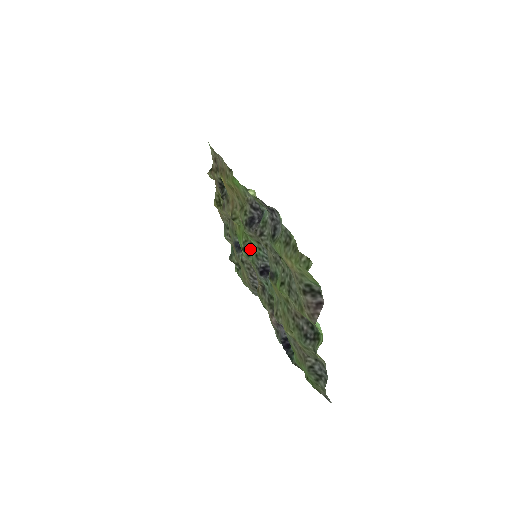
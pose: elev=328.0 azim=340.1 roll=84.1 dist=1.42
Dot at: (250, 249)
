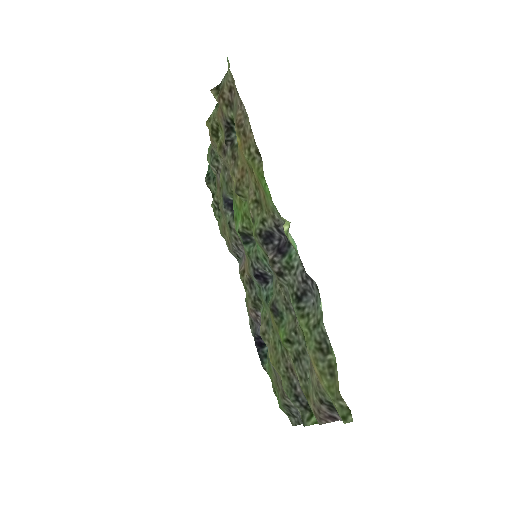
Dot at: (249, 237)
